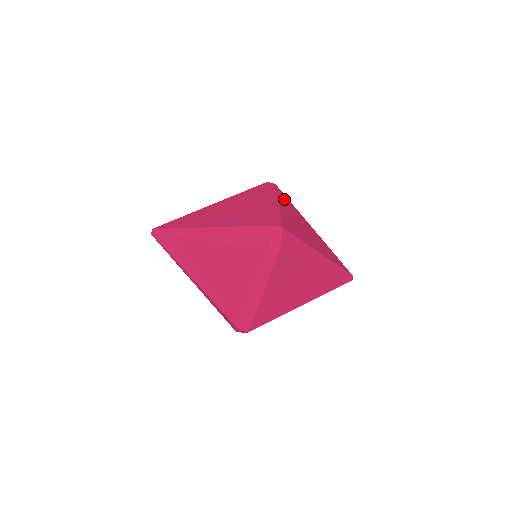
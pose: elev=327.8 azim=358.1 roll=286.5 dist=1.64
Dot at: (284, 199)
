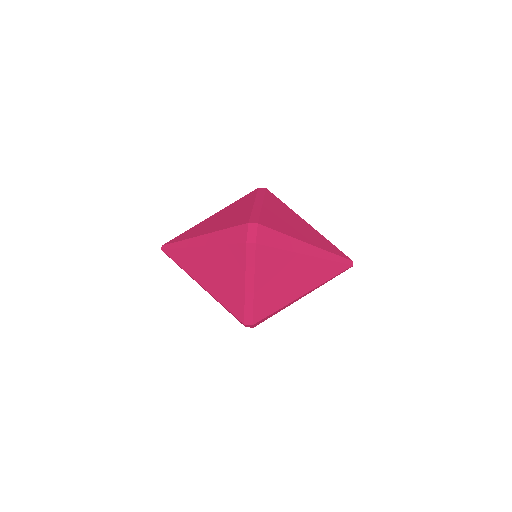
Dot at: (273, 200)
